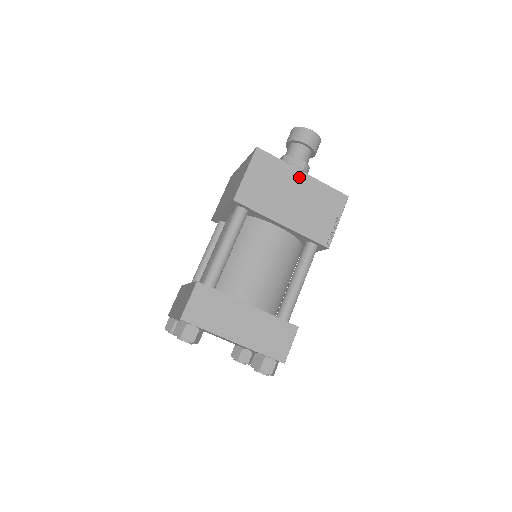
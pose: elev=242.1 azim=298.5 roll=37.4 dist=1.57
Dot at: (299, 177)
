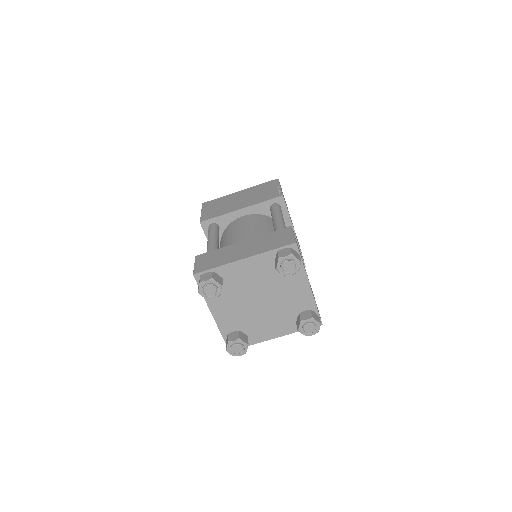
Dot at: (238, 194)
